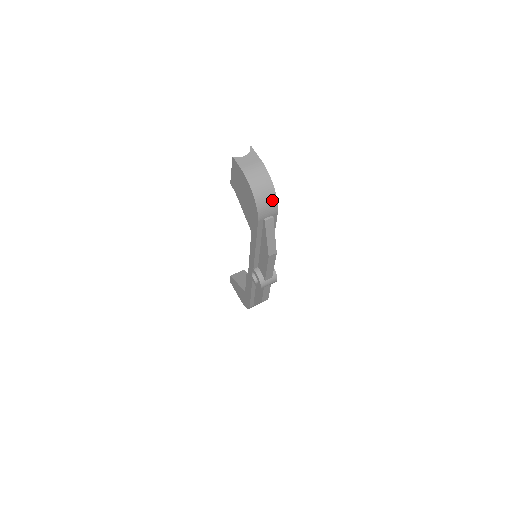
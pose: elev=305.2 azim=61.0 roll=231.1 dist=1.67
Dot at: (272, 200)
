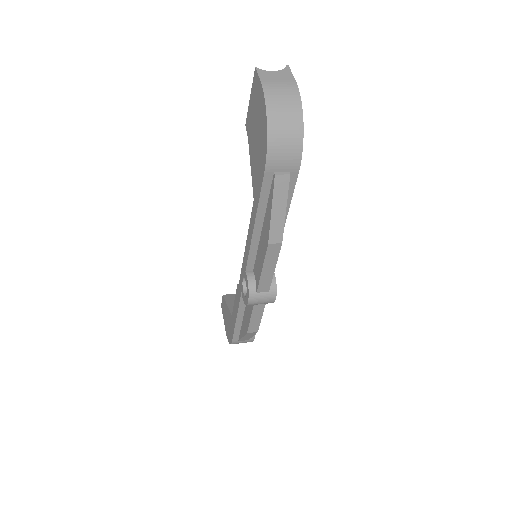
Dot at: (295, 142)
